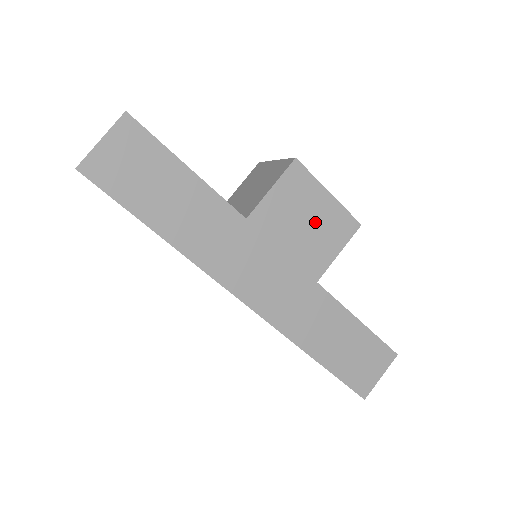
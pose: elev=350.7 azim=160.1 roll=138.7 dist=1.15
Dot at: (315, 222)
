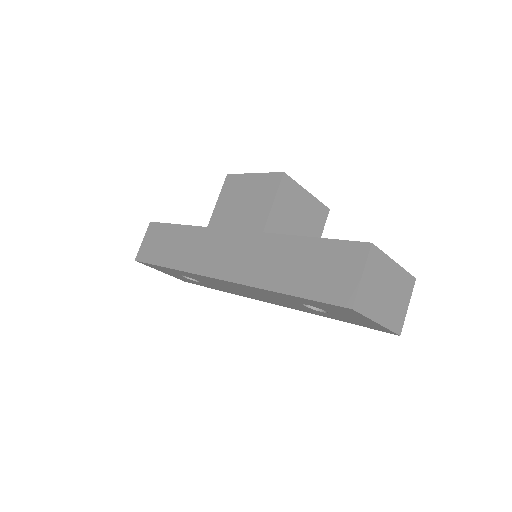
Dot at: (249, 197)
